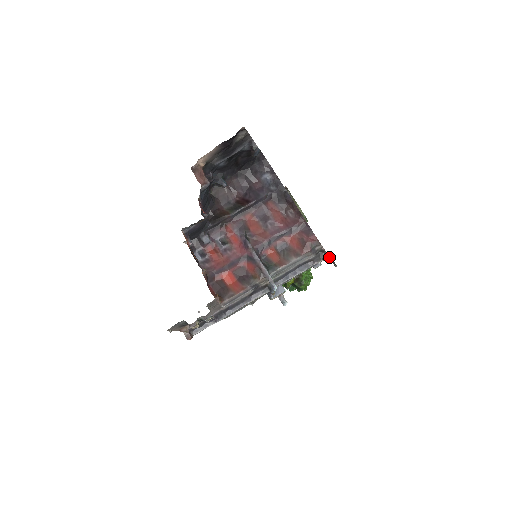
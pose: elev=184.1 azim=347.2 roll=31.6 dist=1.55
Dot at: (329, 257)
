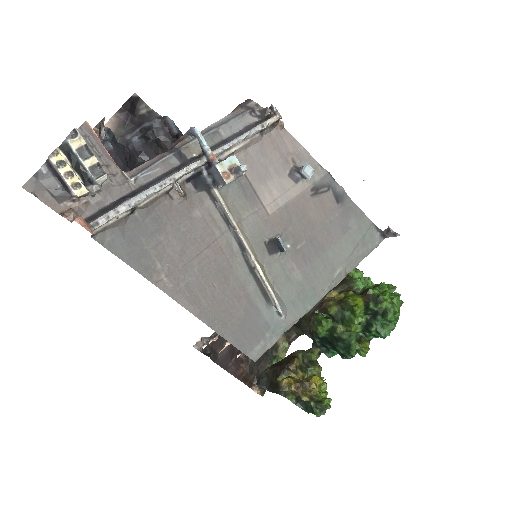
Dot at: (378, 233)
